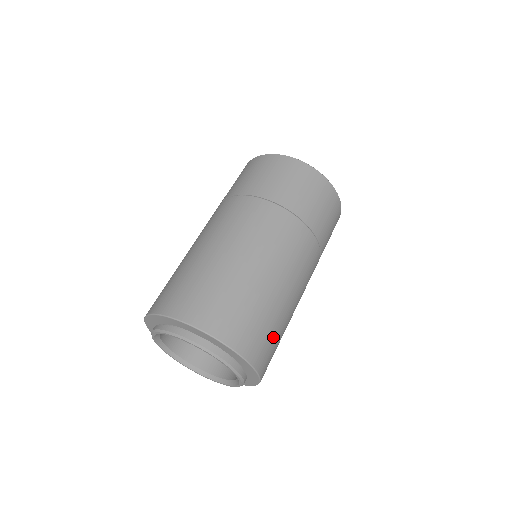
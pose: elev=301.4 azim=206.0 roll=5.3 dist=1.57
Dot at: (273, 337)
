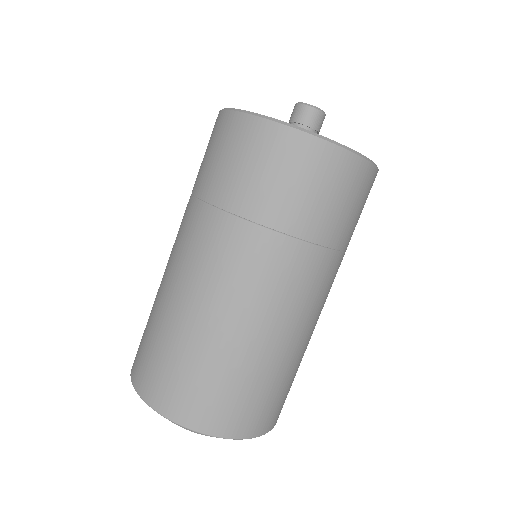
Dot at: occluded
